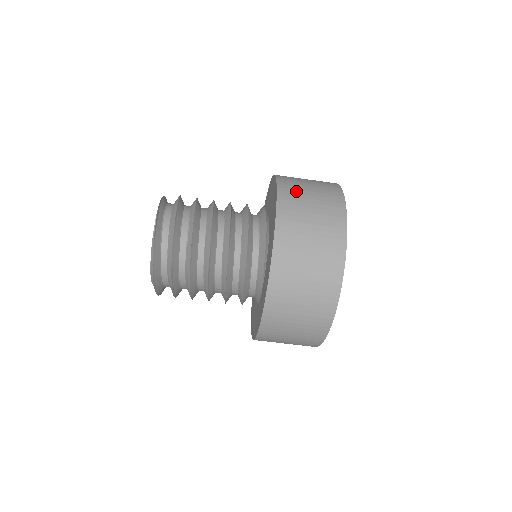
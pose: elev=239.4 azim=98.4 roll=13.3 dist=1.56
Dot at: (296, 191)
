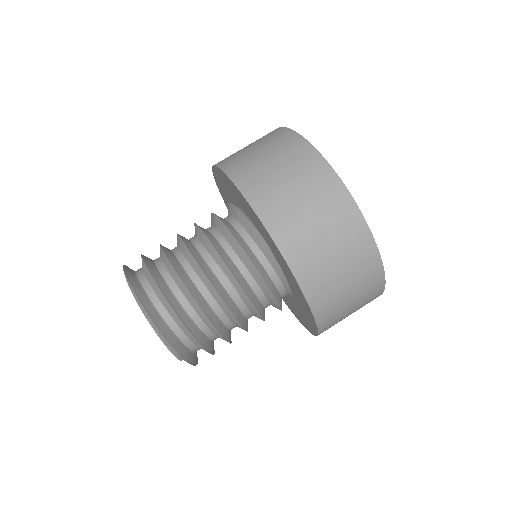
Dot at: occluded
